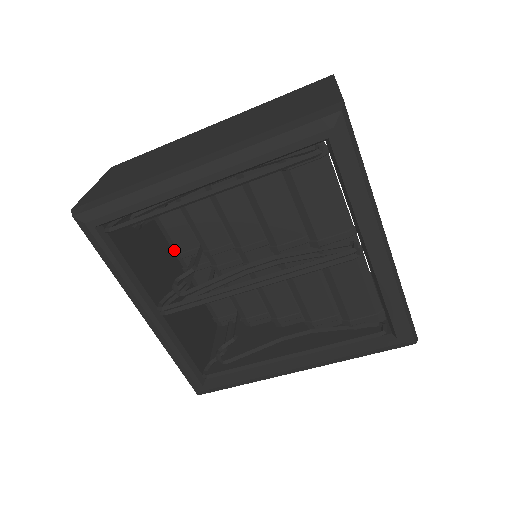
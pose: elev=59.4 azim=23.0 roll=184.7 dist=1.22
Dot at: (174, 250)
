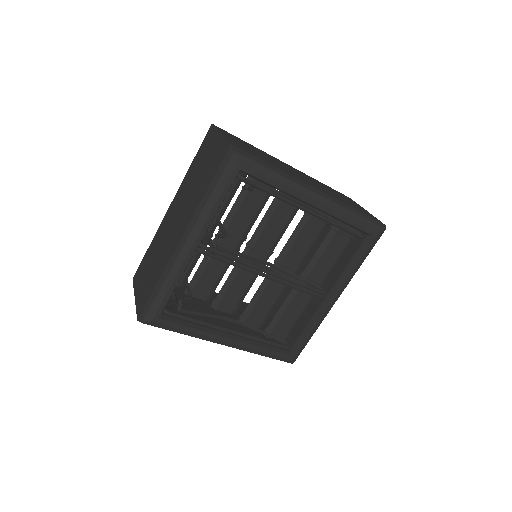
Dot at: occluded
